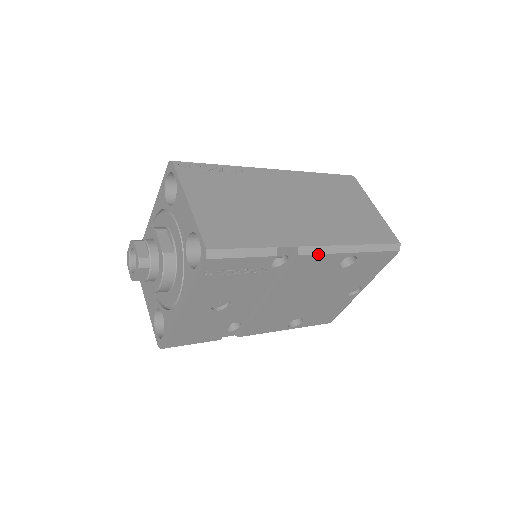
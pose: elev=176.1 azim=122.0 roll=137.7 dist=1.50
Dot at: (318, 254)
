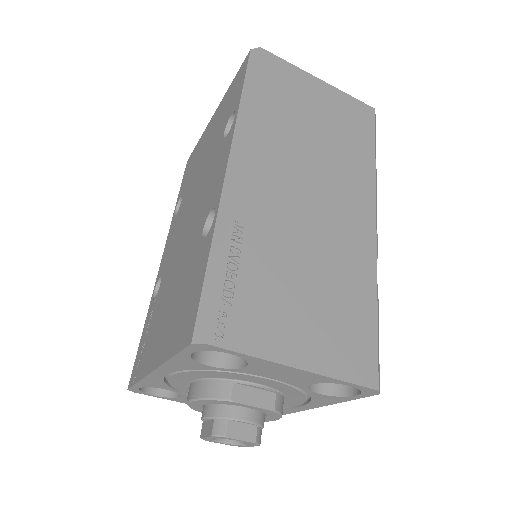
Dot at: occluded
